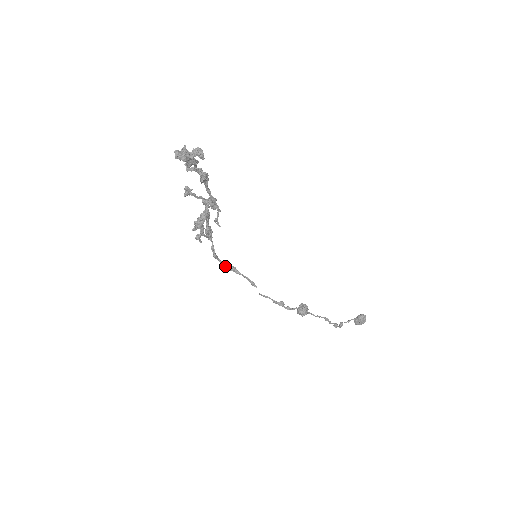
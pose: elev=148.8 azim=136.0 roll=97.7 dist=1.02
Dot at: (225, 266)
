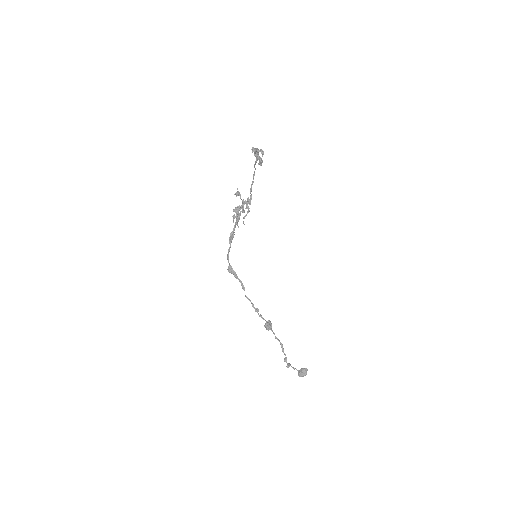
Dot at: (230, 269)
